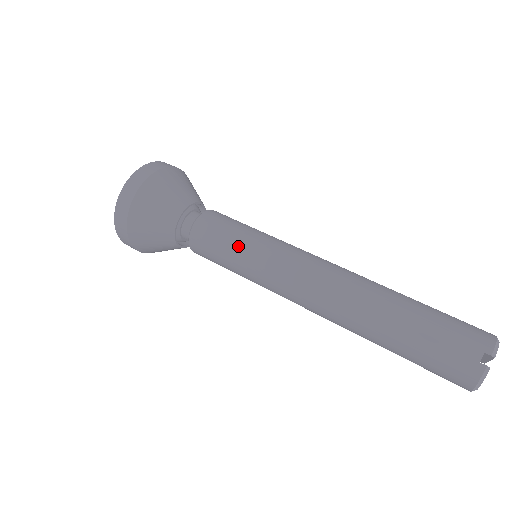
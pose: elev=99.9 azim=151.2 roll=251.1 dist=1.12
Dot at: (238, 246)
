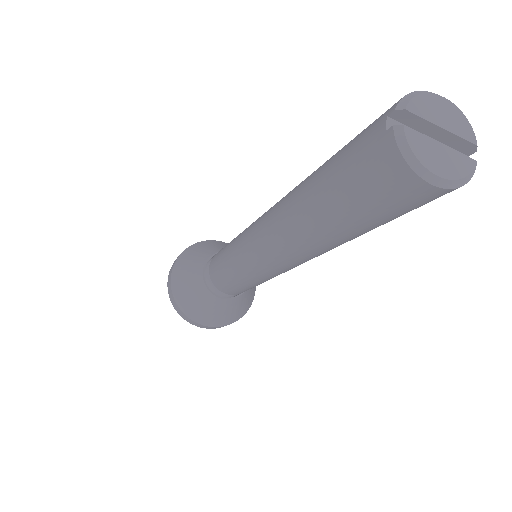
Dot at: (226, 253)
